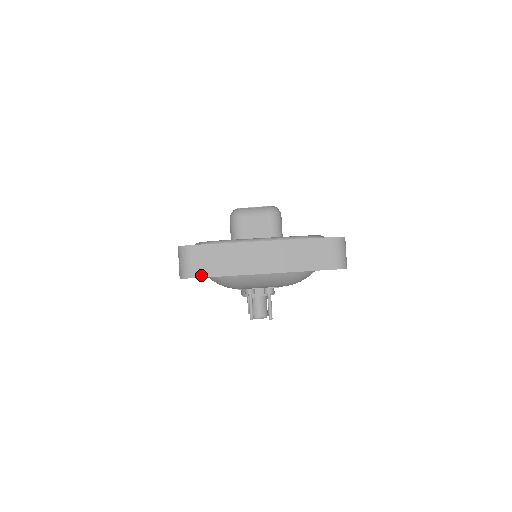
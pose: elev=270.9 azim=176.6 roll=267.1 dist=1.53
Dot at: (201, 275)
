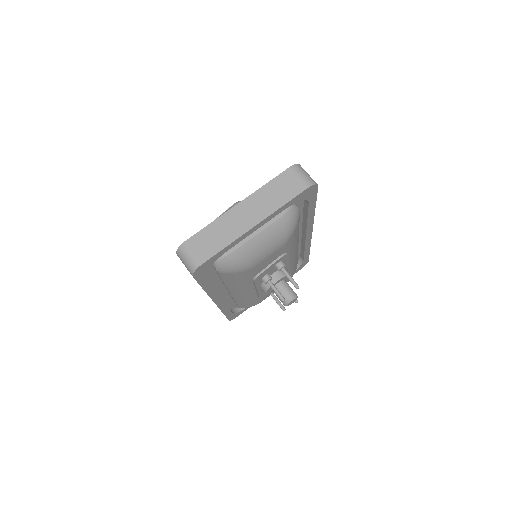
Dot at: (206, 258)
